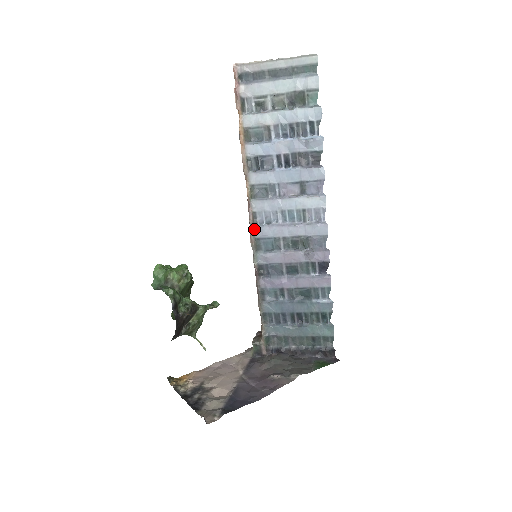
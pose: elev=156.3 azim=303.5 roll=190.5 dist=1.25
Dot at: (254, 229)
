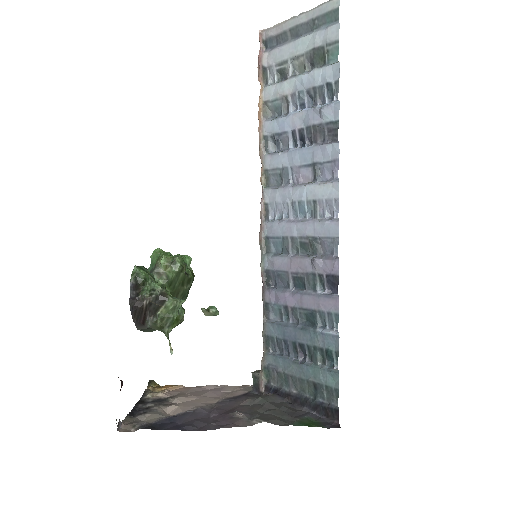
Dot at: (264, 225)
